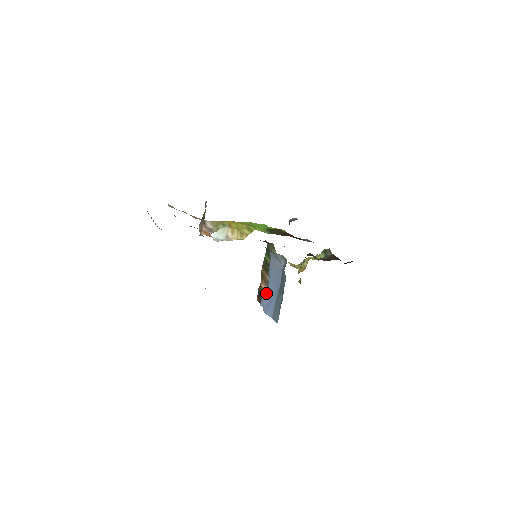
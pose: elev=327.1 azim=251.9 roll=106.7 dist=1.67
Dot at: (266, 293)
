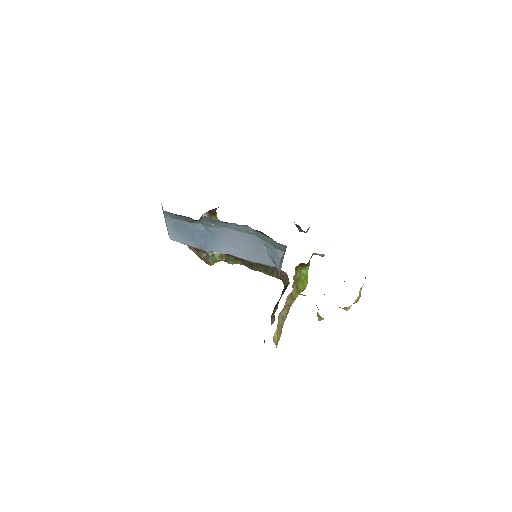
Dot at: occluded
